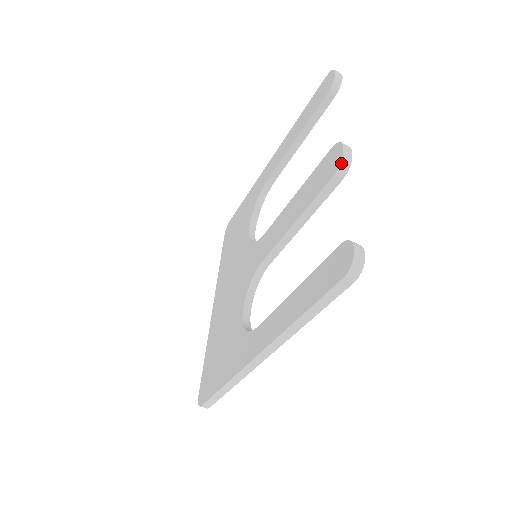
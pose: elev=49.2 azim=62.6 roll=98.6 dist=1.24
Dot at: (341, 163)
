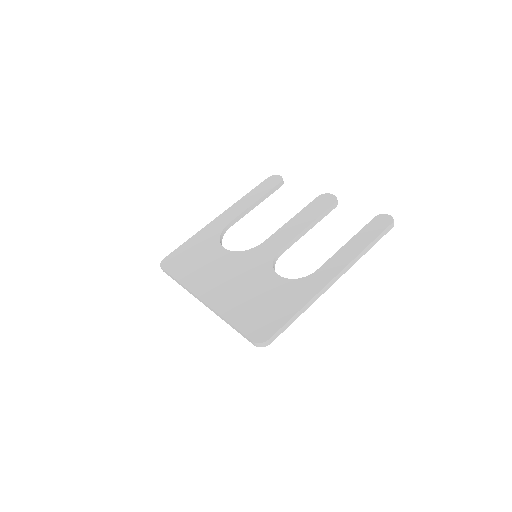
Dot at: occluded
